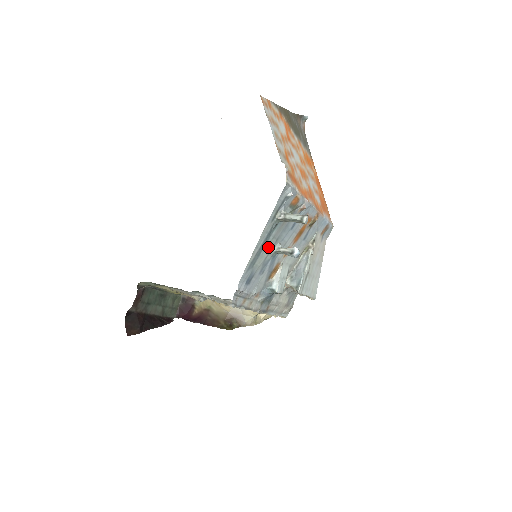
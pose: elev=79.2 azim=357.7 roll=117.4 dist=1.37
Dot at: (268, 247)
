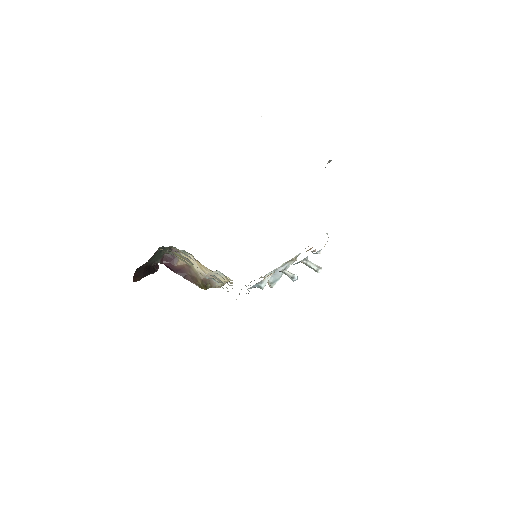
Dot at: occluded
